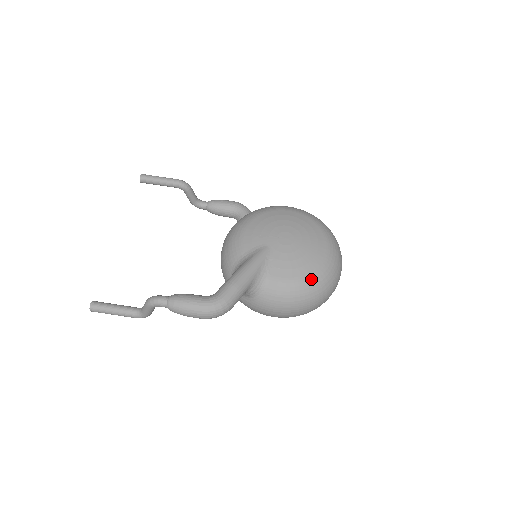
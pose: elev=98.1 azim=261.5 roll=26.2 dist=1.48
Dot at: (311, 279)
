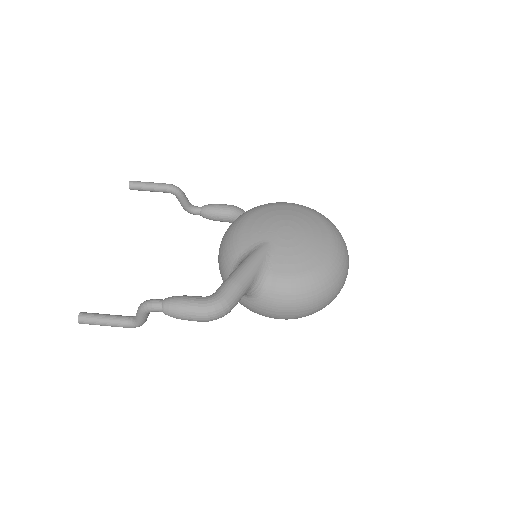
Dot at: (317, 273)
